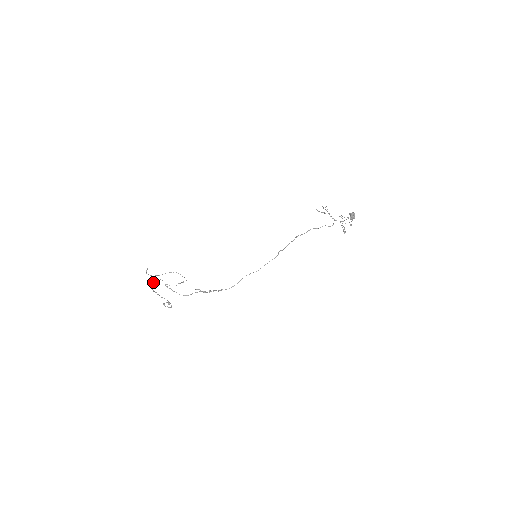
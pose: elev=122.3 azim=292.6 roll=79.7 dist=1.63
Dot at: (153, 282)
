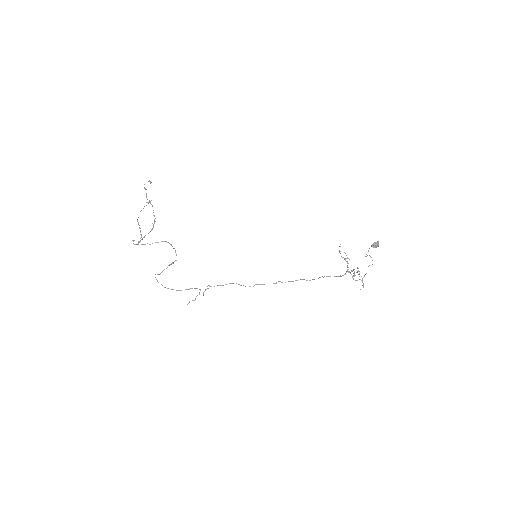
Dot at: occluded
